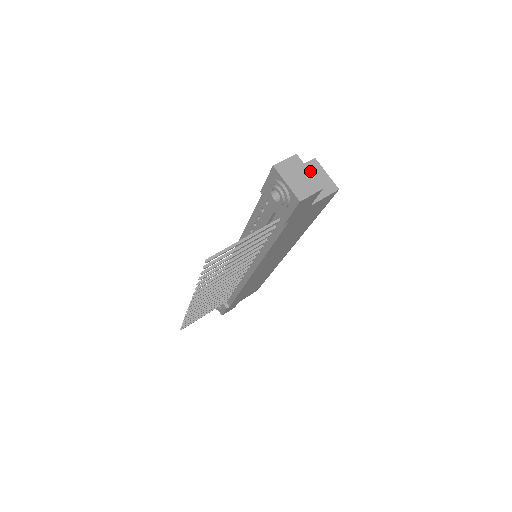
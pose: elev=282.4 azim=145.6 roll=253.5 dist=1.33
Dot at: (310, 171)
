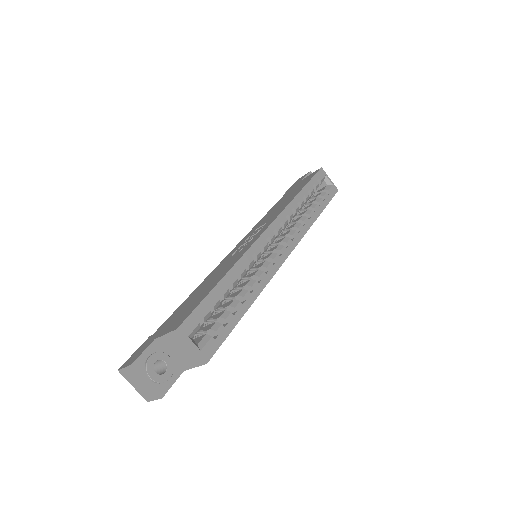
Dot at: (175, 341)
